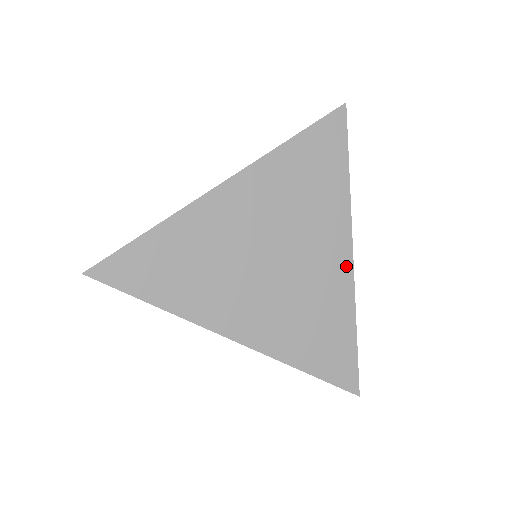
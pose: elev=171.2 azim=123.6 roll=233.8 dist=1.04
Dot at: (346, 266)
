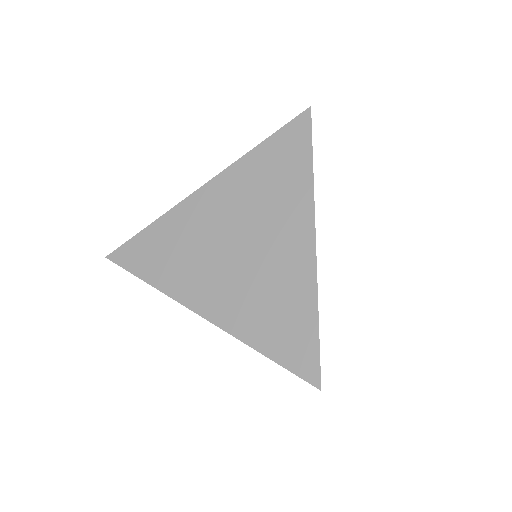
Dot at: (308, 252)
